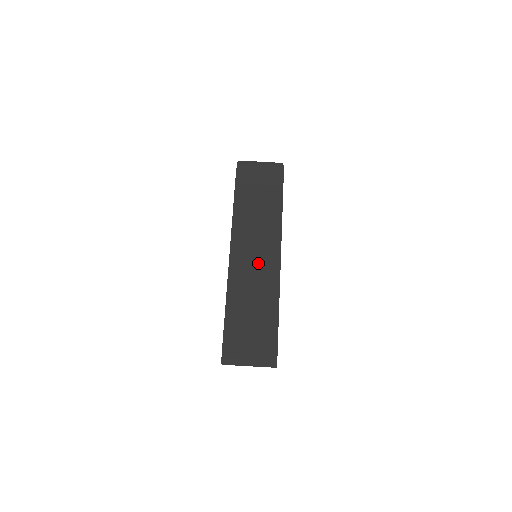
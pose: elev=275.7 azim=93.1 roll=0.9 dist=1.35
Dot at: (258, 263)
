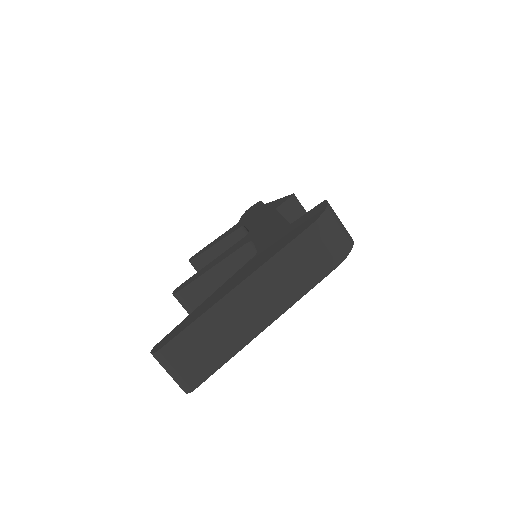
Dot at: (255, 309)
